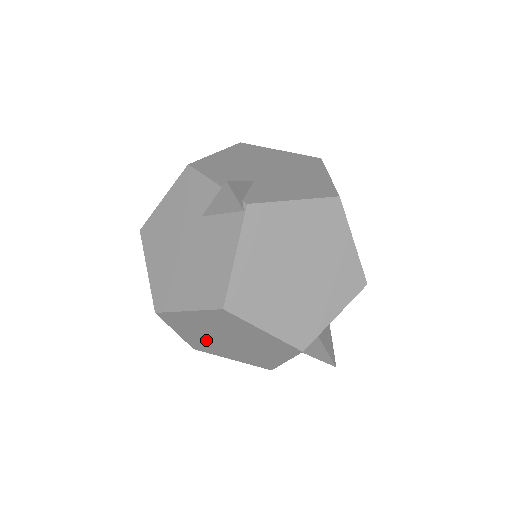
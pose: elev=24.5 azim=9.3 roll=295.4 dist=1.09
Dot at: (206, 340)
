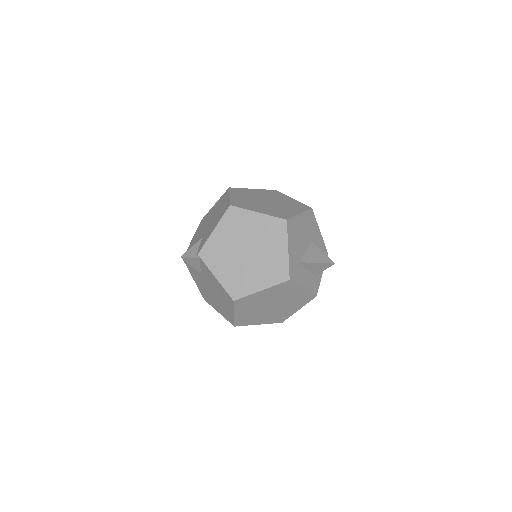
Dot at: (270, 315)
